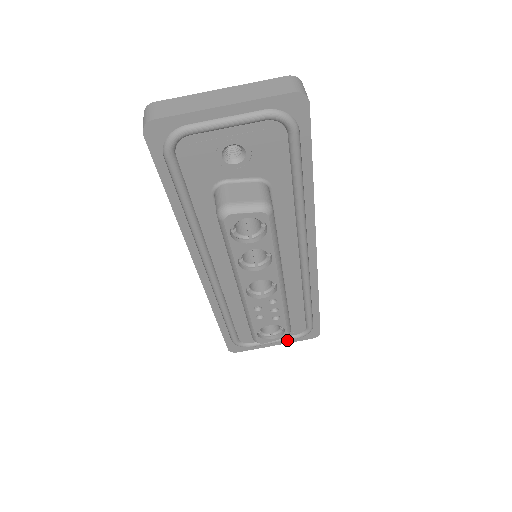
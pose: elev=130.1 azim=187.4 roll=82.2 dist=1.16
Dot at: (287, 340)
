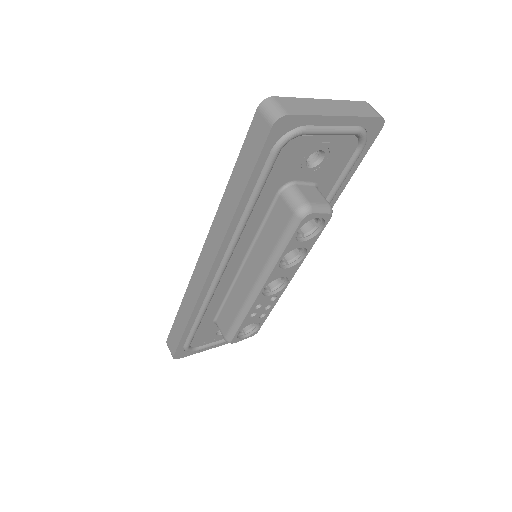
Dot at: occluded
